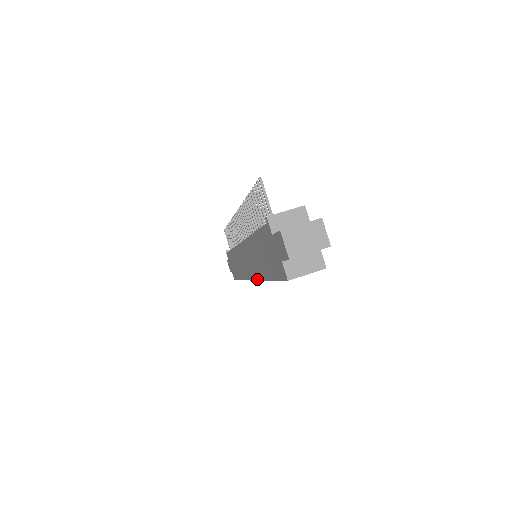
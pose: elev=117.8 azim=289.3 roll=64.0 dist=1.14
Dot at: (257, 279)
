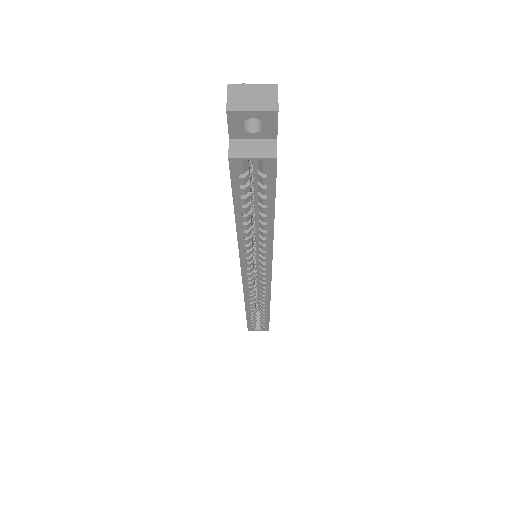
Dot at: (239, 255)
